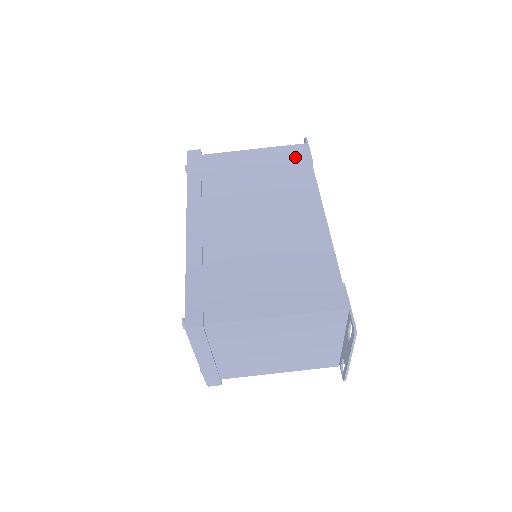
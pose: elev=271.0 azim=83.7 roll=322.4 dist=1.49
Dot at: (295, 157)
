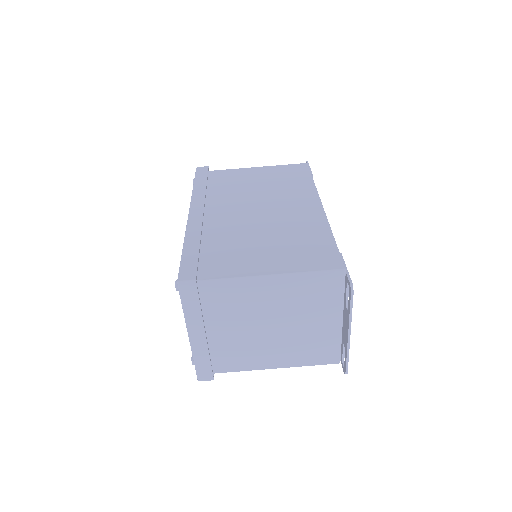
Dot at: (296, 171)
